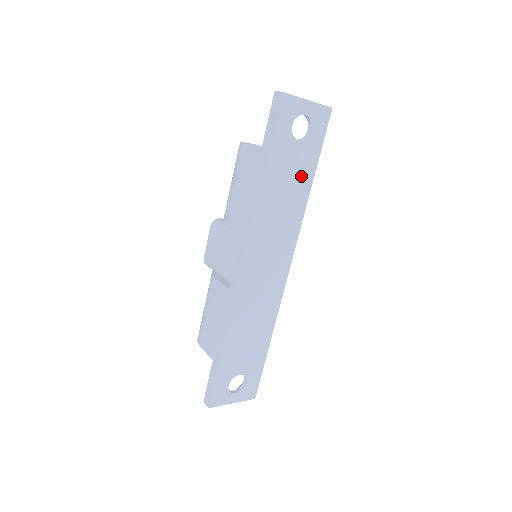
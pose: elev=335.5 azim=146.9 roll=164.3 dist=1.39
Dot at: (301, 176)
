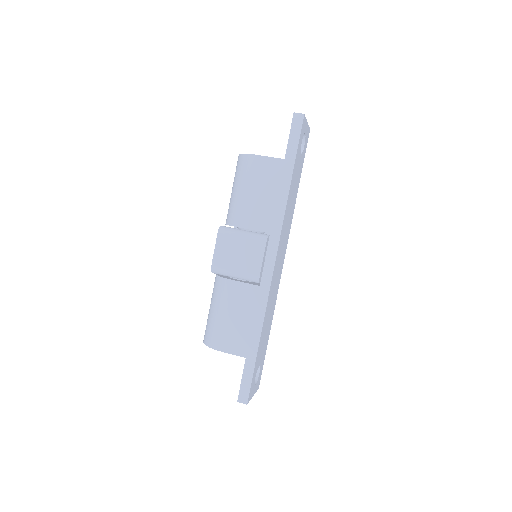
Dot at: (297, 183)
